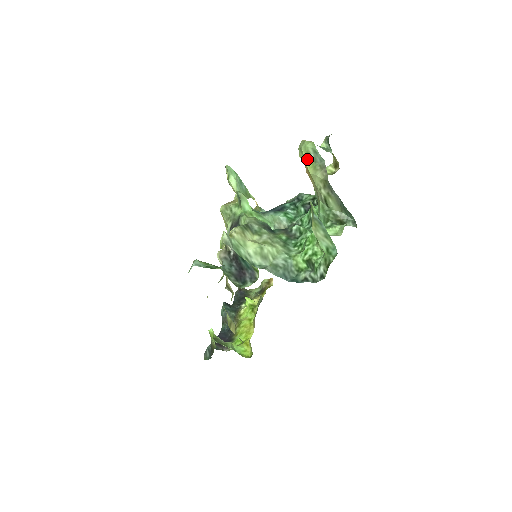
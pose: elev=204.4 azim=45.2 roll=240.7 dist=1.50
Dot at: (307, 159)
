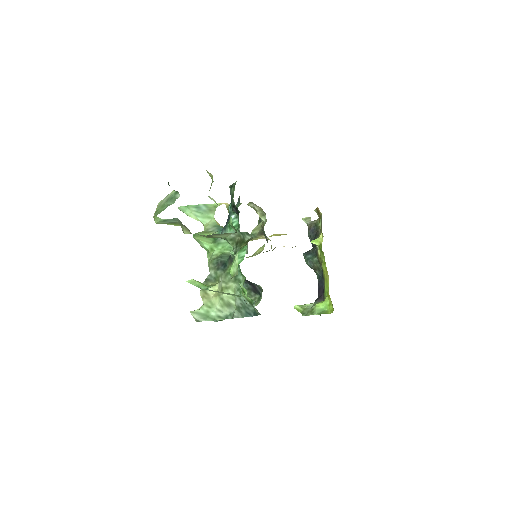
Dot at: (170, 224)
